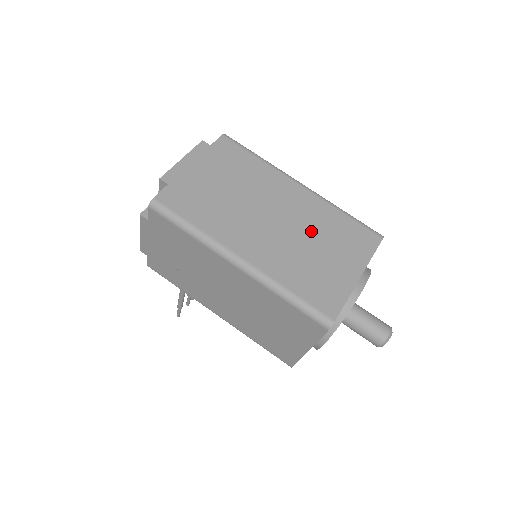
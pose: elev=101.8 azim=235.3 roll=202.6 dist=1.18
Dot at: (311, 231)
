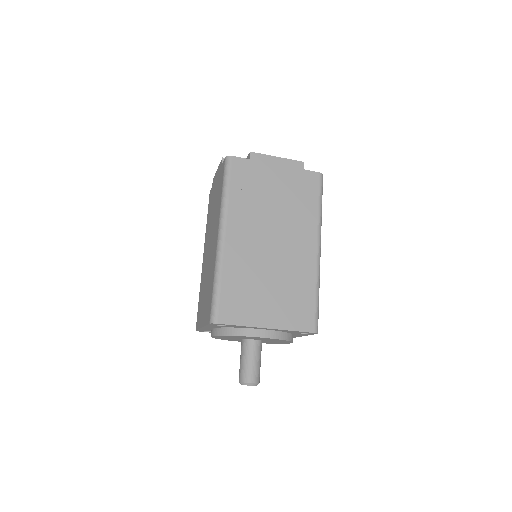
Dot at: (281, 274)
